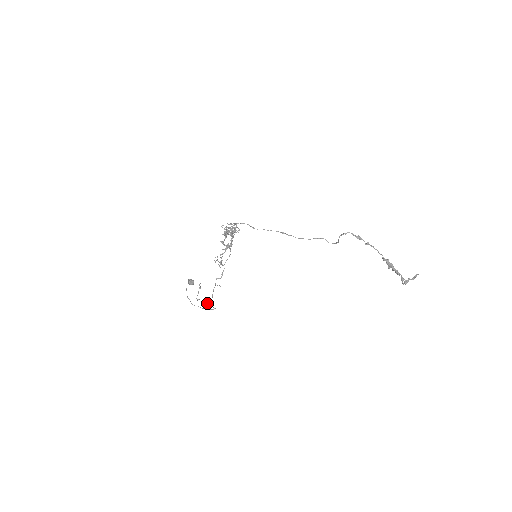
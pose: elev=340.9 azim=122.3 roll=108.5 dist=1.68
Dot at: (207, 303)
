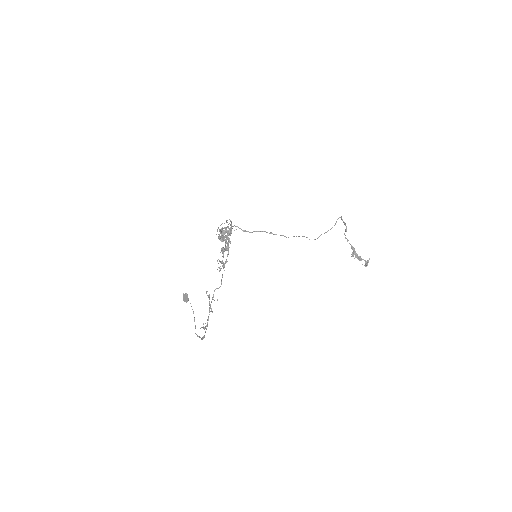
Dot at: occluded
